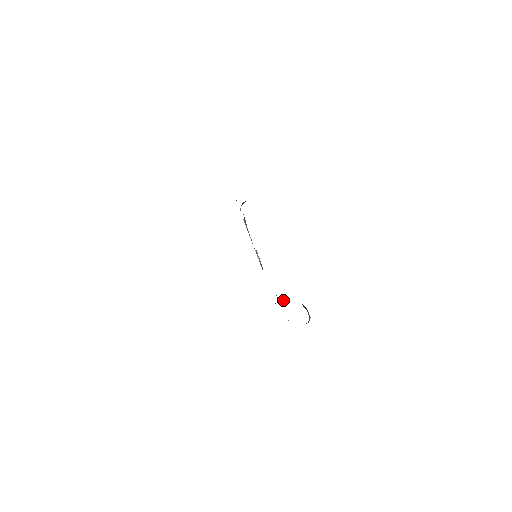
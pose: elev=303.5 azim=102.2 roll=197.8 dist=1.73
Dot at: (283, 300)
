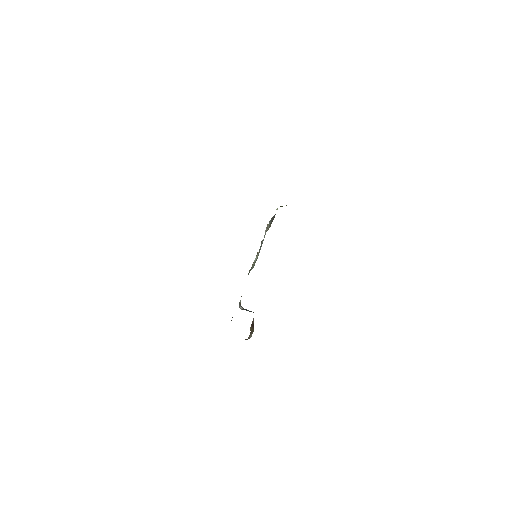
Dot at: (242, 308)
